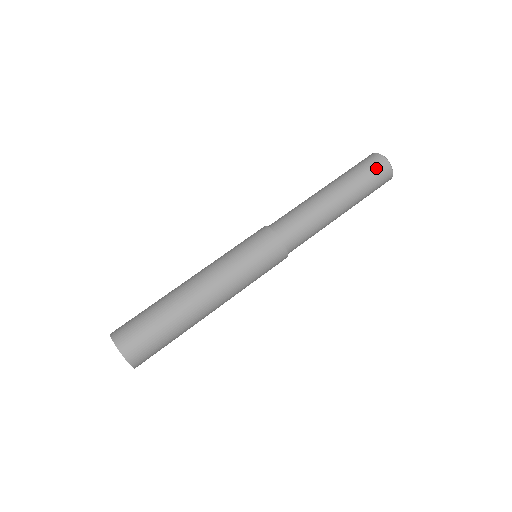
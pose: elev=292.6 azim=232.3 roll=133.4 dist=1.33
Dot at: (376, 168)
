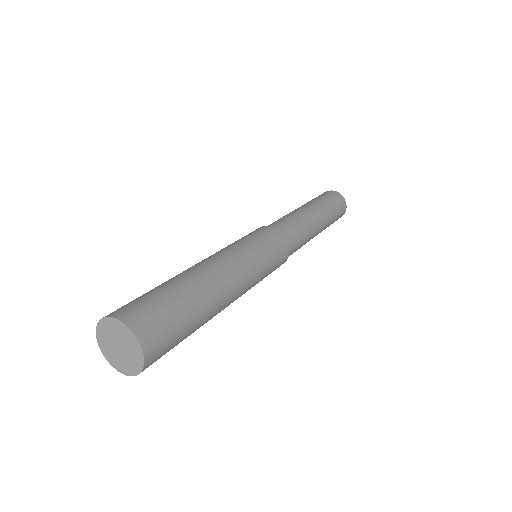
Dot at: occluded
